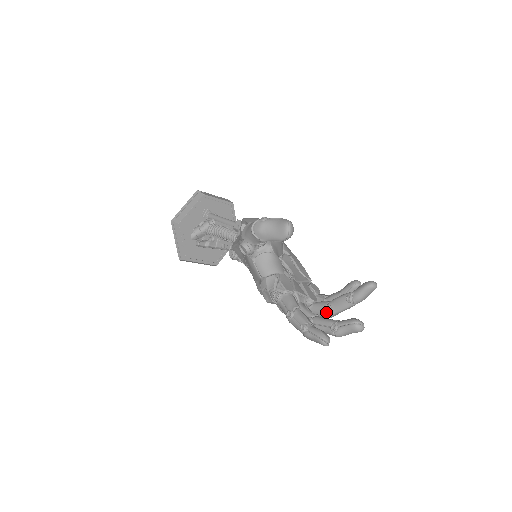
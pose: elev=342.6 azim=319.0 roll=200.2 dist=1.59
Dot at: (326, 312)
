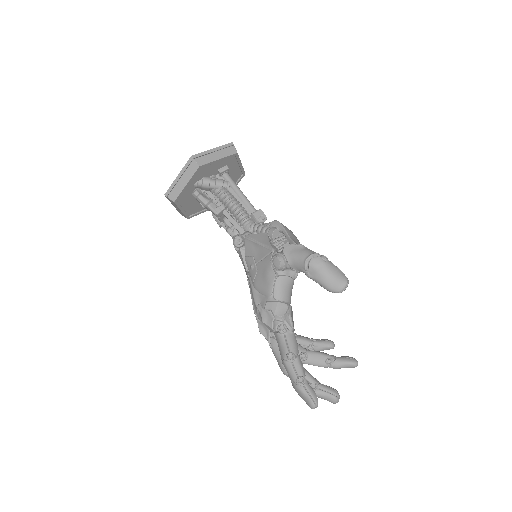
Dot at: (300, 358)
